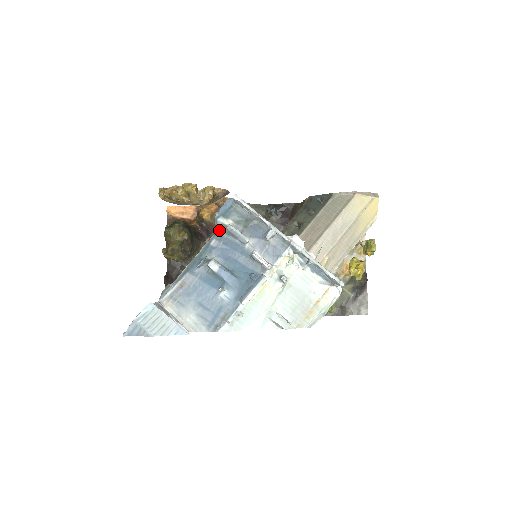
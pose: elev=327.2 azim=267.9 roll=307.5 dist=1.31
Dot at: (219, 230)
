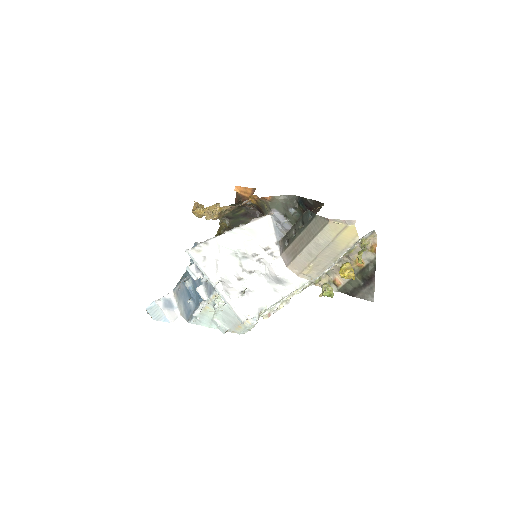
Dot at: (192, 262)
